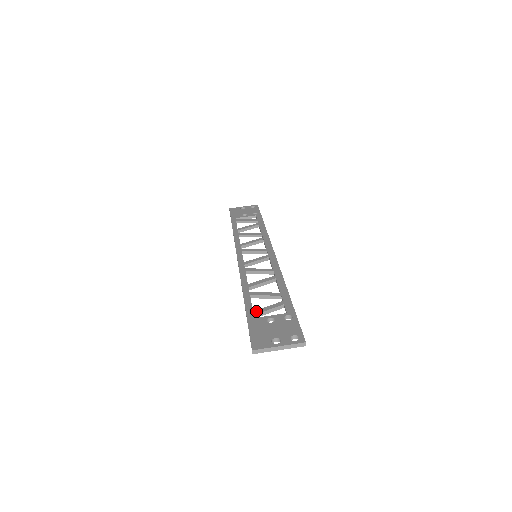
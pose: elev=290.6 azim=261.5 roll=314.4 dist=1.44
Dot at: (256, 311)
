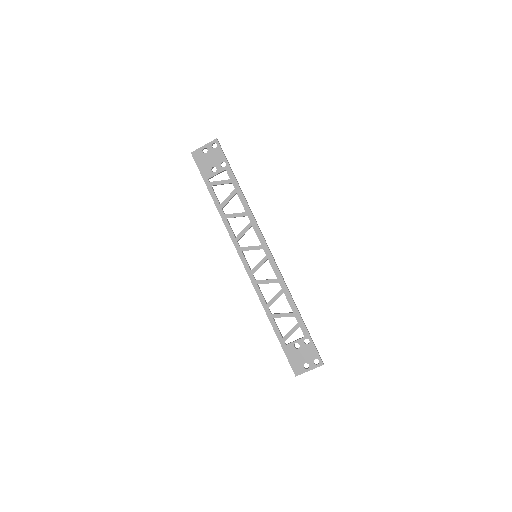
Dot at: (284, 338)
